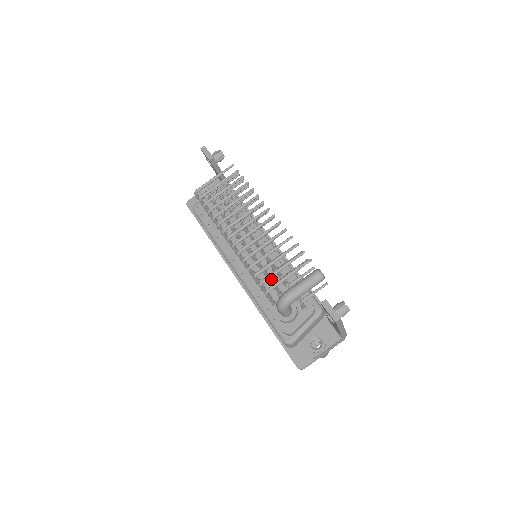
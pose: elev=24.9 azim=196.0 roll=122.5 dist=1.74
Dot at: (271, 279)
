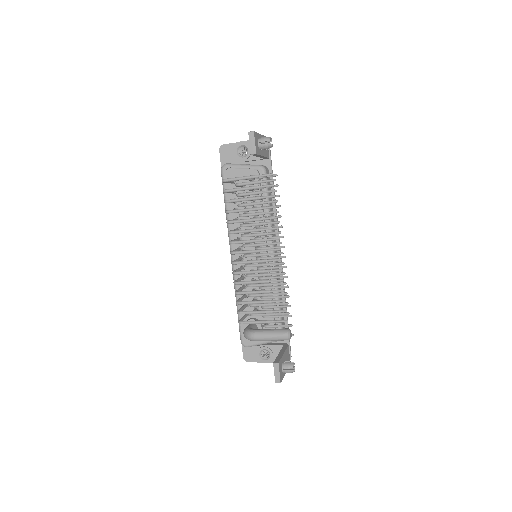
Dot at: occluded
